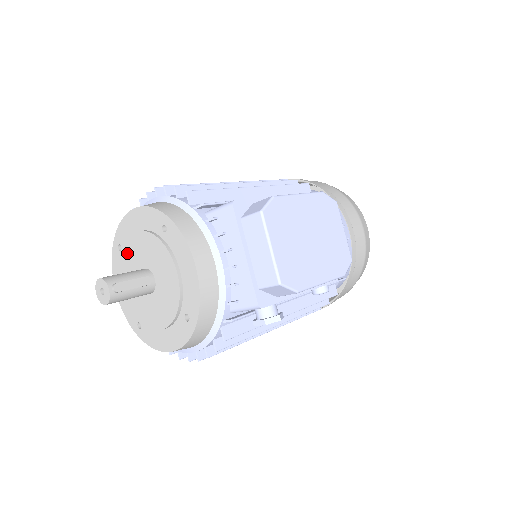
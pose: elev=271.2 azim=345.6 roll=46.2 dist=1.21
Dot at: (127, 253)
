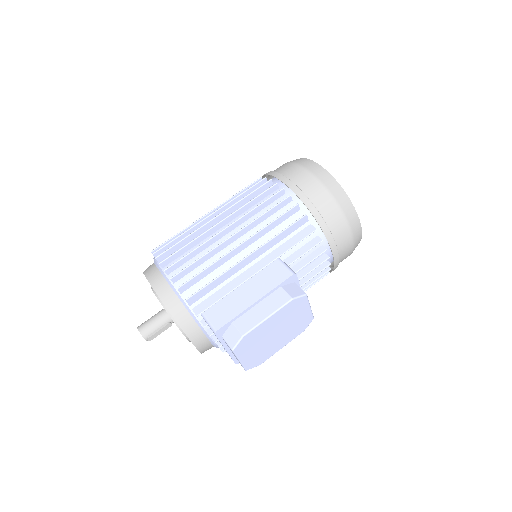
Dot at: occluded
